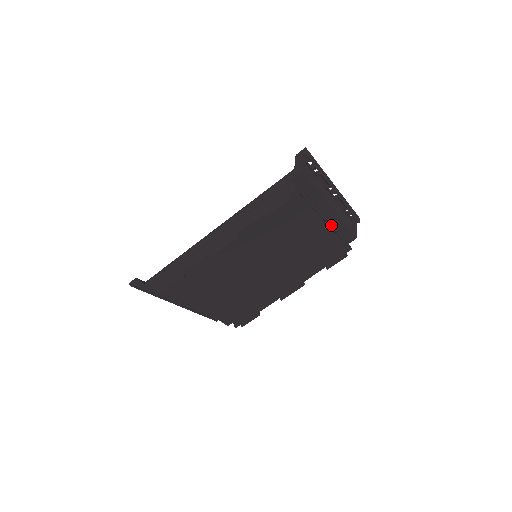
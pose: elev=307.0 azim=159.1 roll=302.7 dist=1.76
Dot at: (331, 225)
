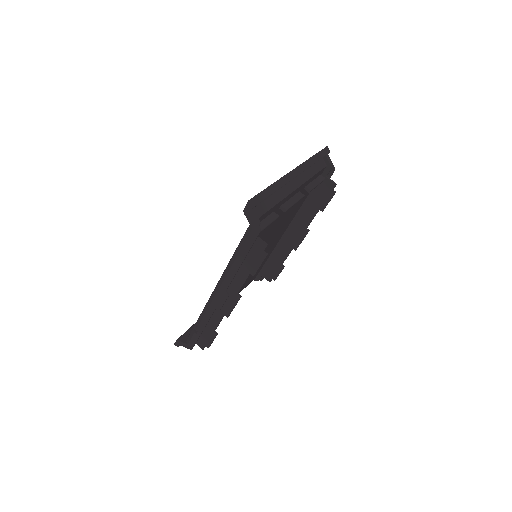
Dot at: (307, 190)
